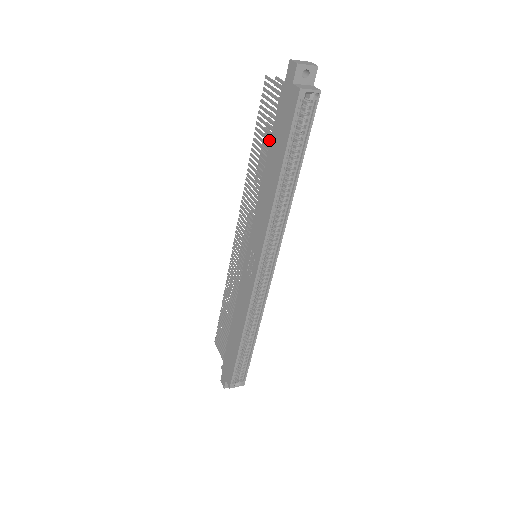
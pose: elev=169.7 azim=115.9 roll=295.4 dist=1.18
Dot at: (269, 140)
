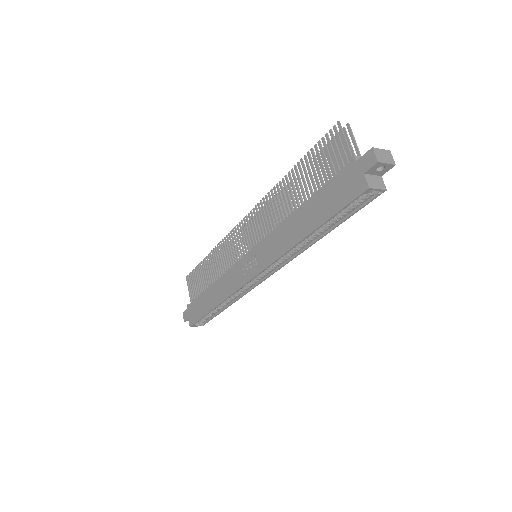
Dot at: (314, 186)
